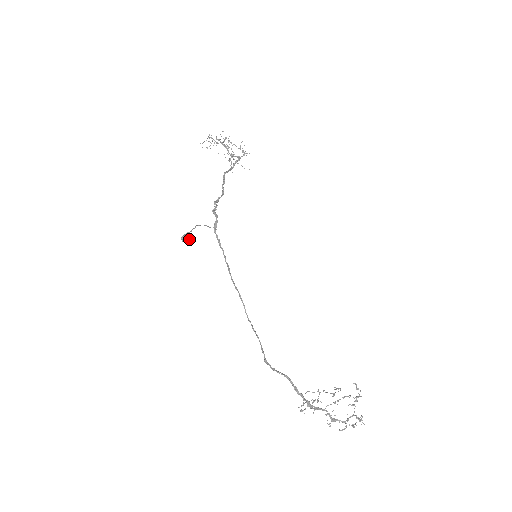
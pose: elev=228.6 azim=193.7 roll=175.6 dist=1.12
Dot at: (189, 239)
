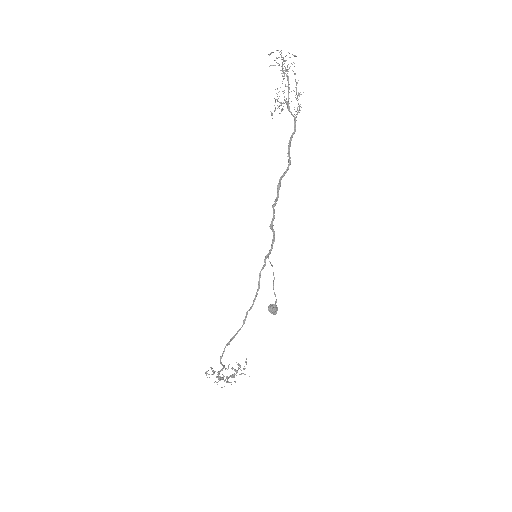
Dot at: occluded
